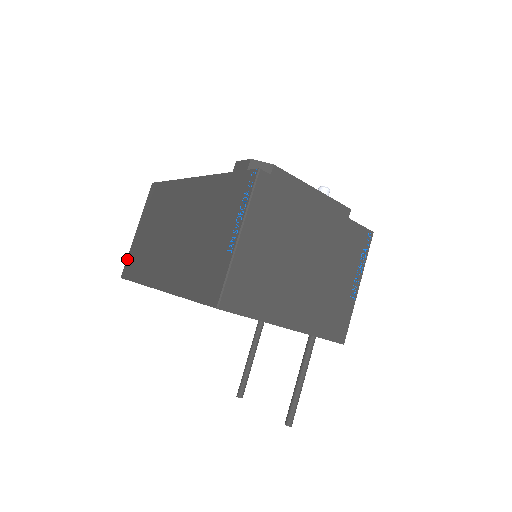
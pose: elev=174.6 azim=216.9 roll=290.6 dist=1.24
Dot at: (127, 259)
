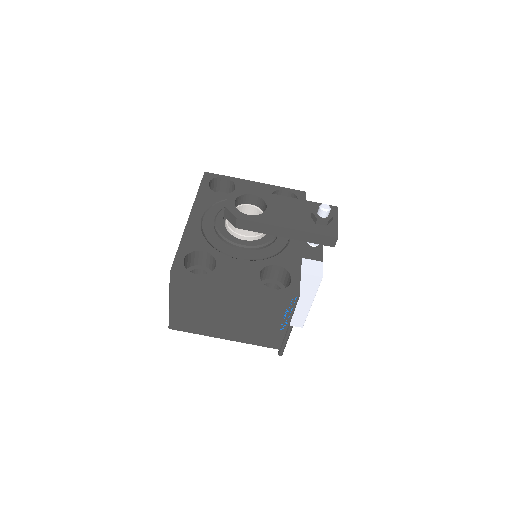
Dot at: occluded
